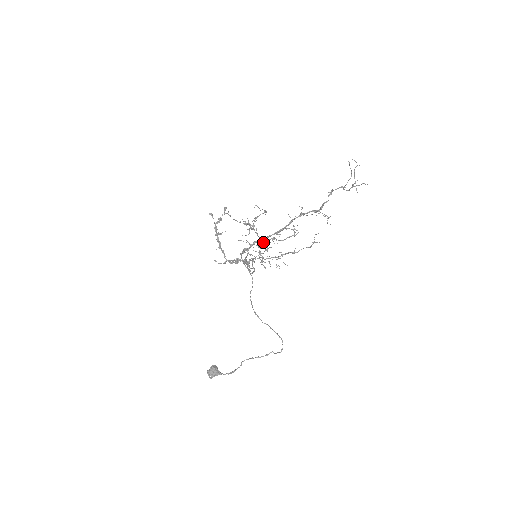
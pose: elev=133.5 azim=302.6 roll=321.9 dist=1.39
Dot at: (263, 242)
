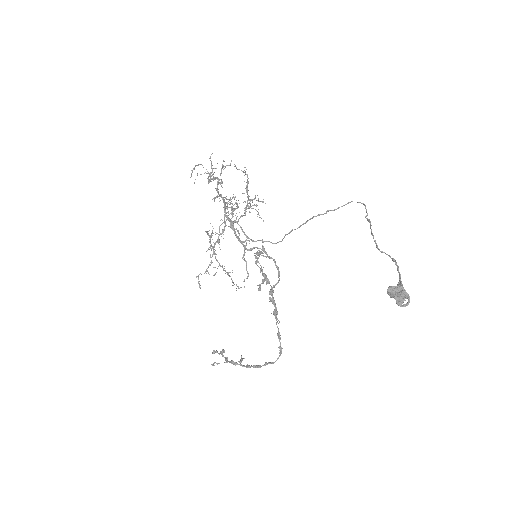
Dot at: (228, 207)
